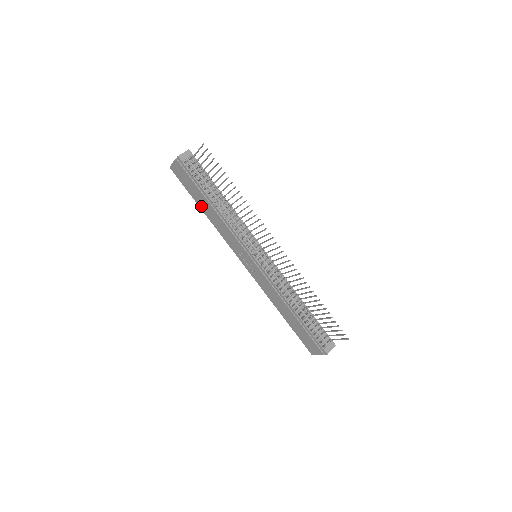
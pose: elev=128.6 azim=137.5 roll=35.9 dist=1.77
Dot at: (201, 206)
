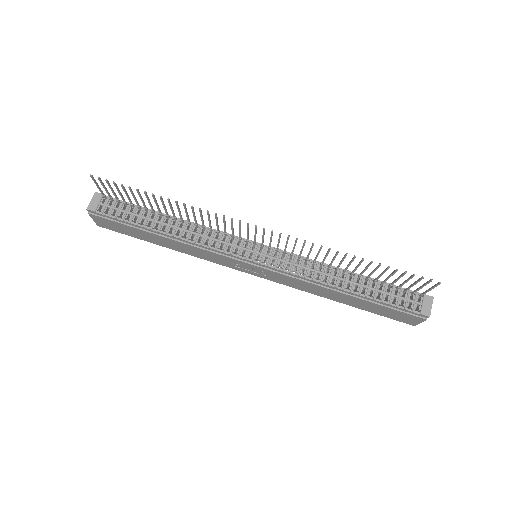
Dot at: (158, 243)
